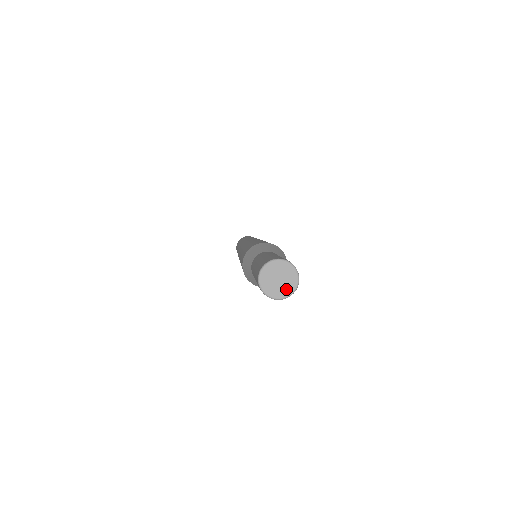
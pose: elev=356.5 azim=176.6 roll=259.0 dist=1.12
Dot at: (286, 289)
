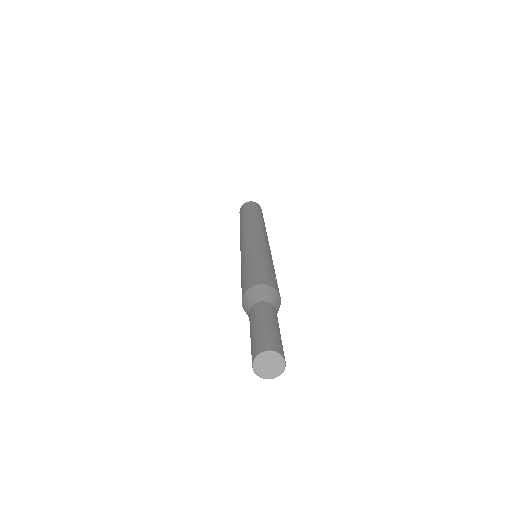
Dot at: (278, 369)
